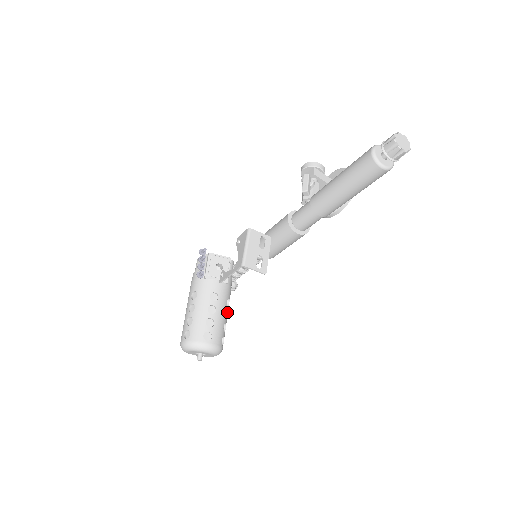
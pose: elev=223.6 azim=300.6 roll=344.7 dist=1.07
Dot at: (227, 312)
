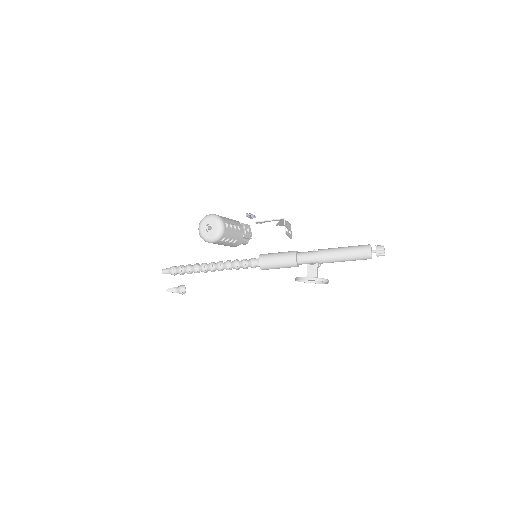
Dot at: (231, 242)
